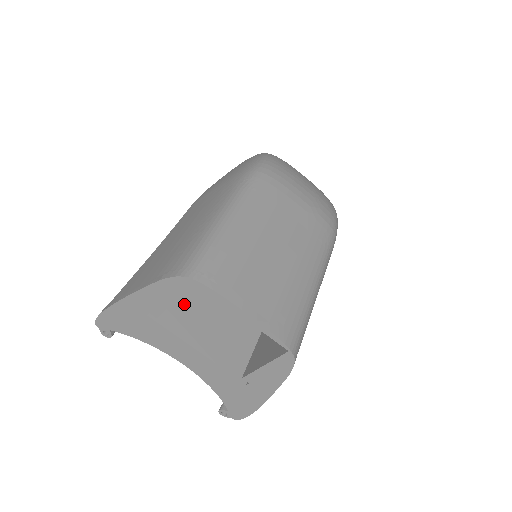
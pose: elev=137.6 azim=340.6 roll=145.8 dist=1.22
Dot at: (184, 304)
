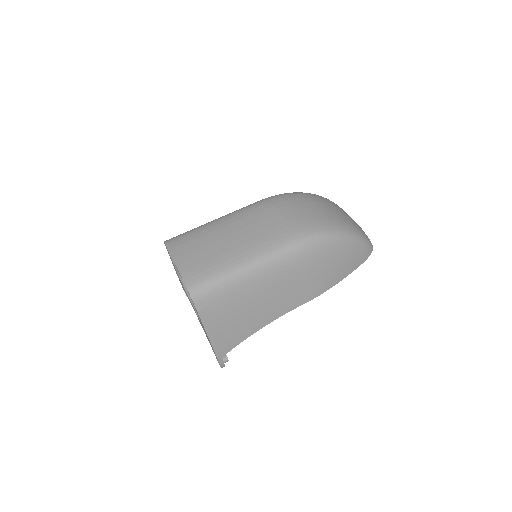
Dot at: occluded
